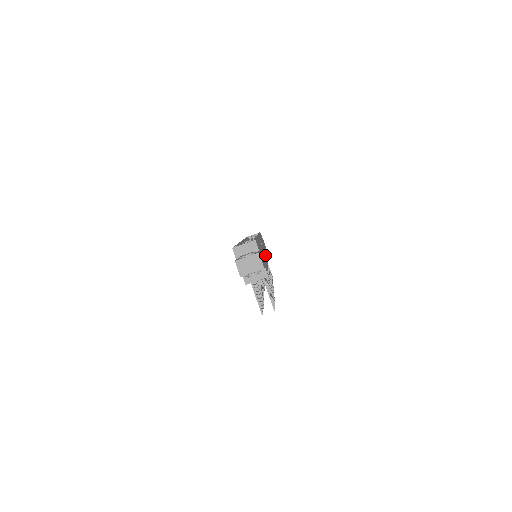
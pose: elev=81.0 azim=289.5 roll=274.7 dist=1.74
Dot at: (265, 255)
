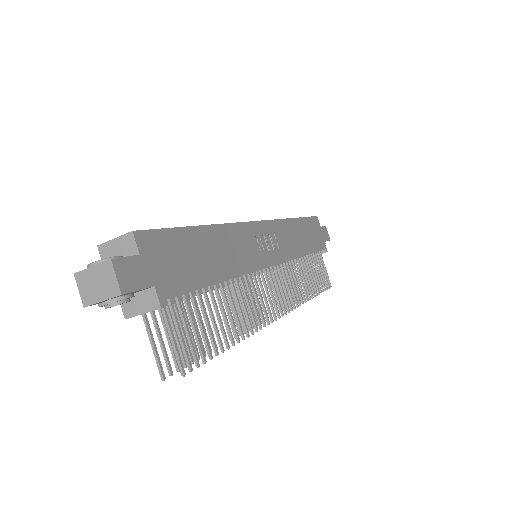
Dot at: (267, 255)
